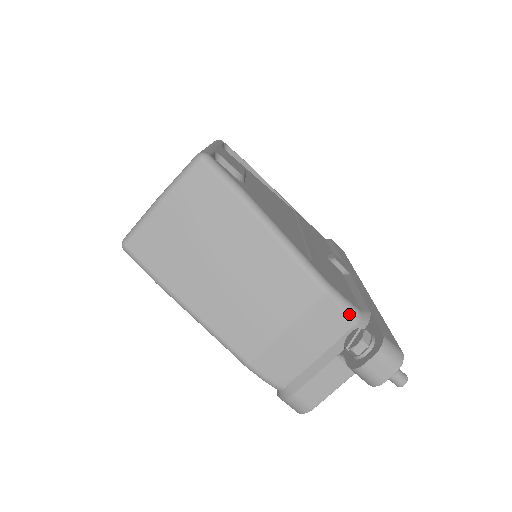
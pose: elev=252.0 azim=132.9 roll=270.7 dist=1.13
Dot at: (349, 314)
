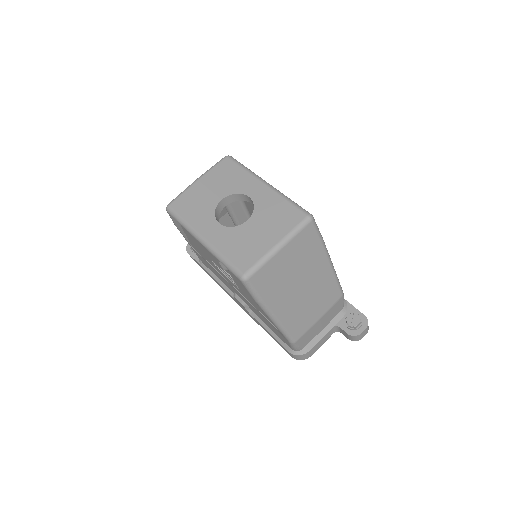
Dot at: occluded
